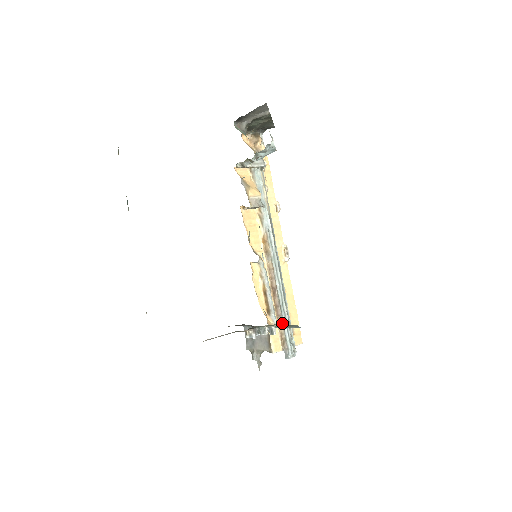
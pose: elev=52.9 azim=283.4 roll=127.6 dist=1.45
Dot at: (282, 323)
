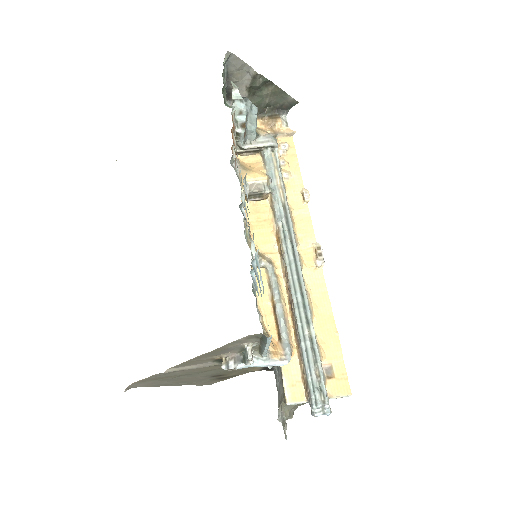
Dot at: (301, 355)
